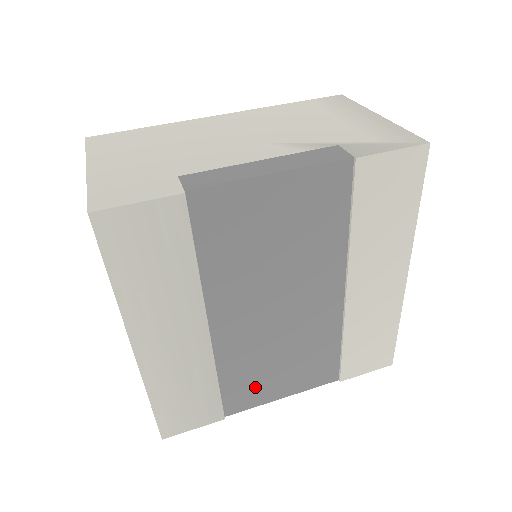
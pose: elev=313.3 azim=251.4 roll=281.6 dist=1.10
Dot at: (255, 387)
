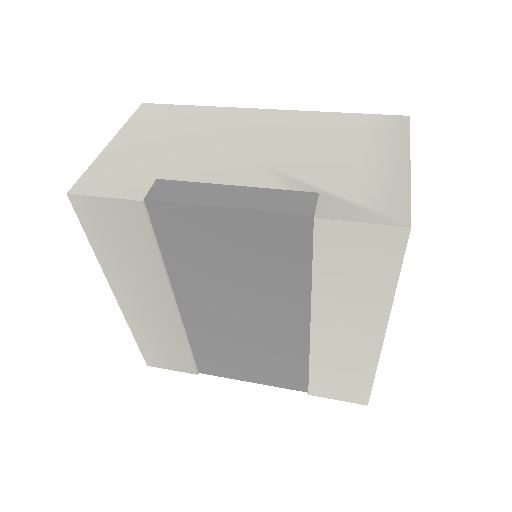
Dot at: (224, 364)
